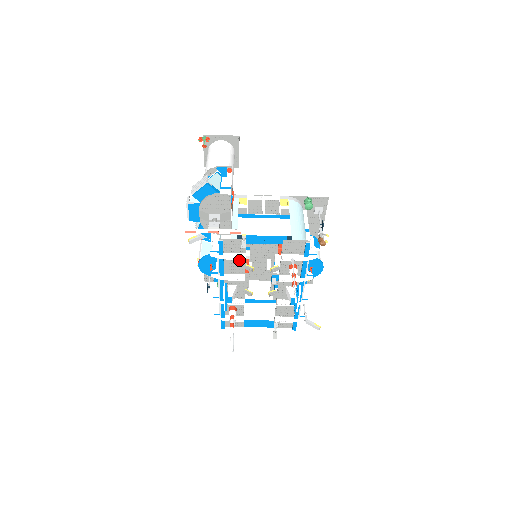
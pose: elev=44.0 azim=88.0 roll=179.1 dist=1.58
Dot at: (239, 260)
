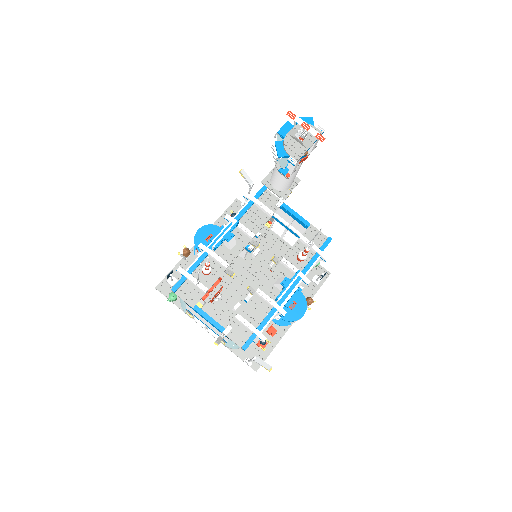
Dot at: (263, 217)
